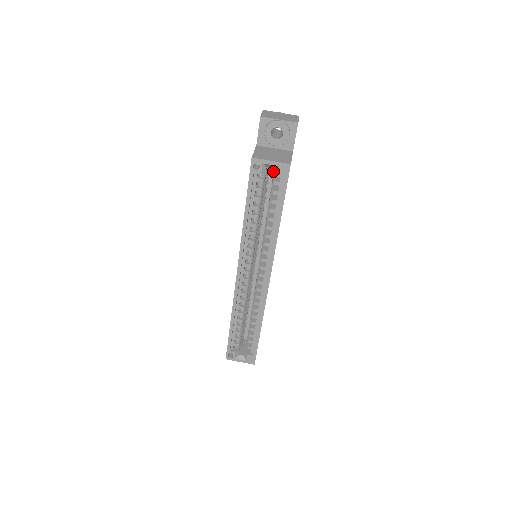
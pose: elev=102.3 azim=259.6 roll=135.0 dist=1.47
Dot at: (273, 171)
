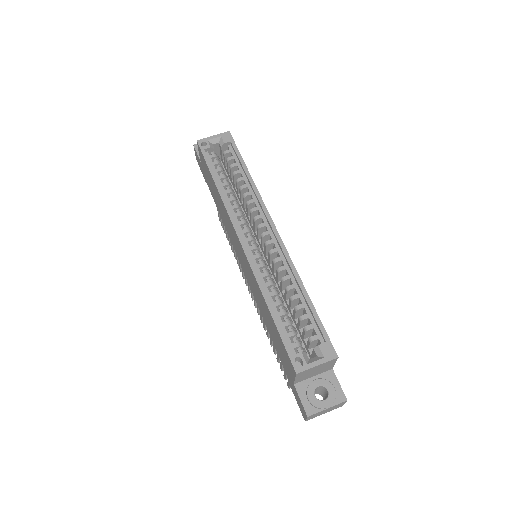
Dot at: occluded
